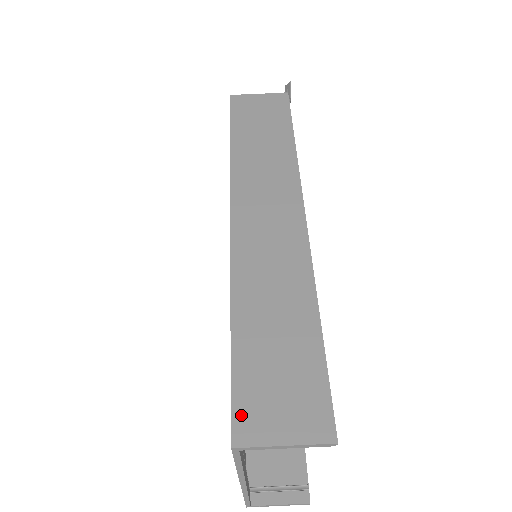
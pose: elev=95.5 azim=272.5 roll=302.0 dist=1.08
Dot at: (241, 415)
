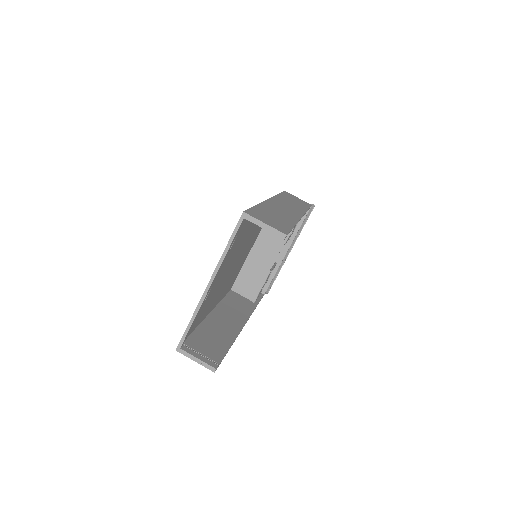
Dot at: (251, 212)
